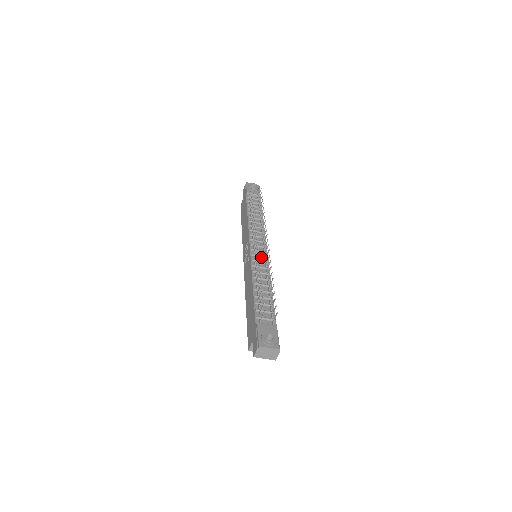
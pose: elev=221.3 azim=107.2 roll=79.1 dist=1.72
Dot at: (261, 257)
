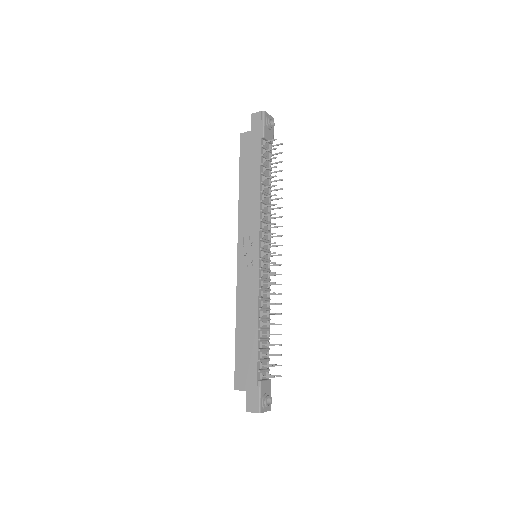
Dot at: (266, 271)
